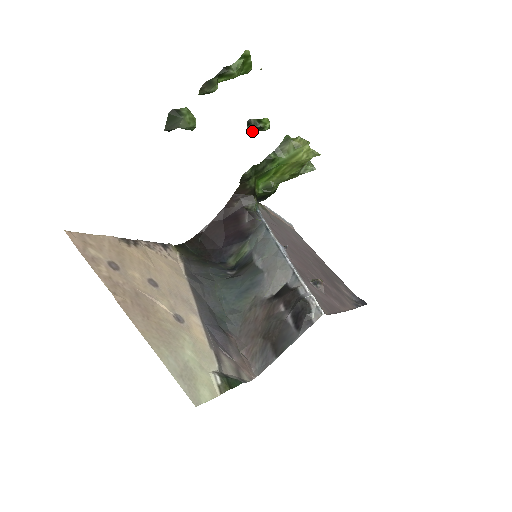
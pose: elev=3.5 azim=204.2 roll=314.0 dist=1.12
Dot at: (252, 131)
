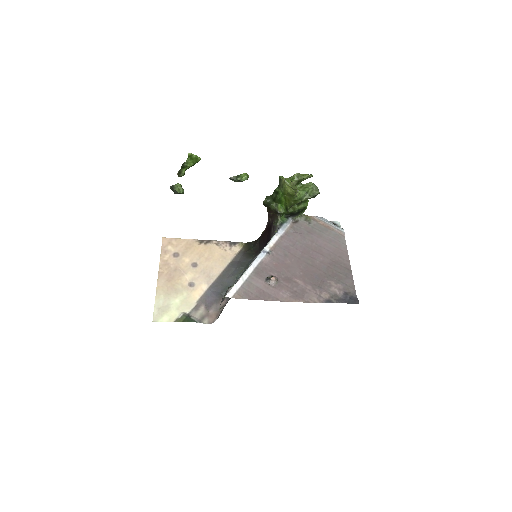
Dot at: occluded
